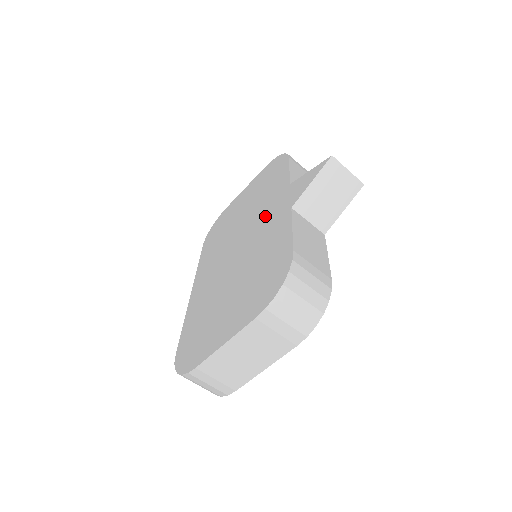
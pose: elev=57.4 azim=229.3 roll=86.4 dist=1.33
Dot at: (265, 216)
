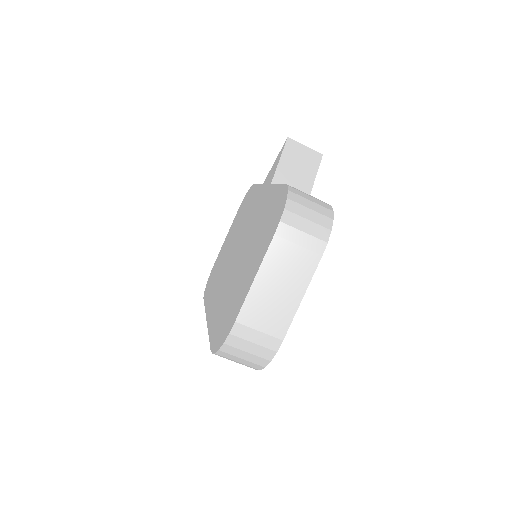
Dot at: (251, 214)
